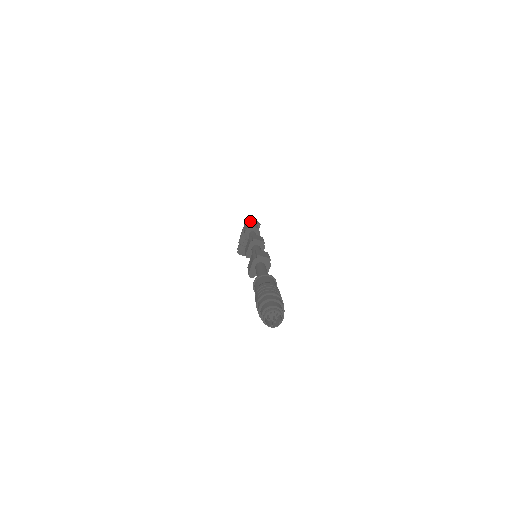
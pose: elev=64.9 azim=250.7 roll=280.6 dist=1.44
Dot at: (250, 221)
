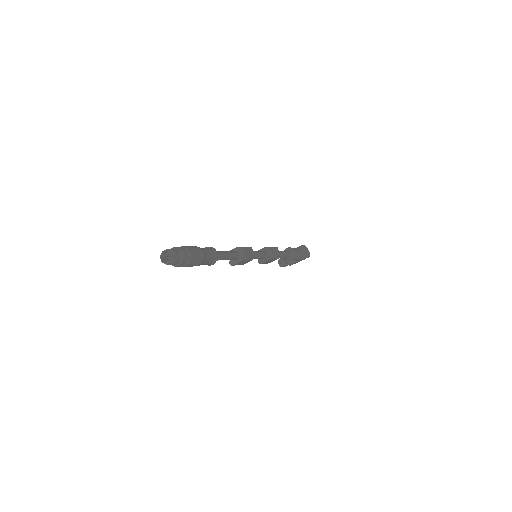
Dot at: (303, 248)
